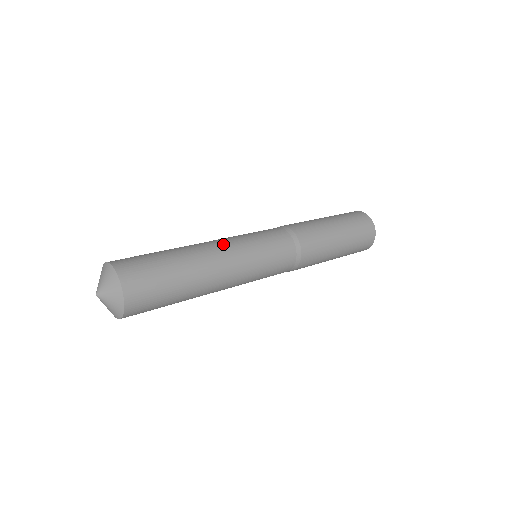
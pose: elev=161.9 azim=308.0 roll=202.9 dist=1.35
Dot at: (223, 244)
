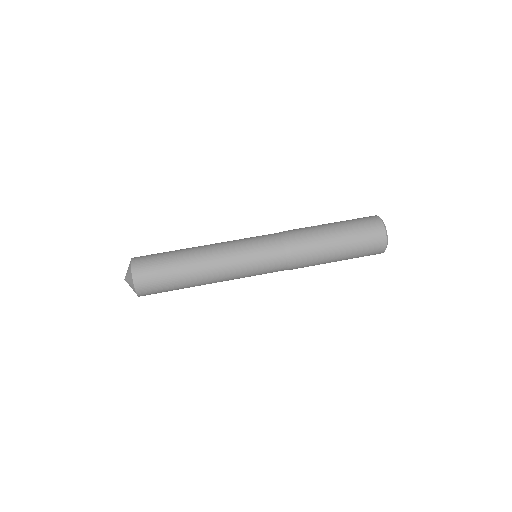
Dot at: (219, 252)
